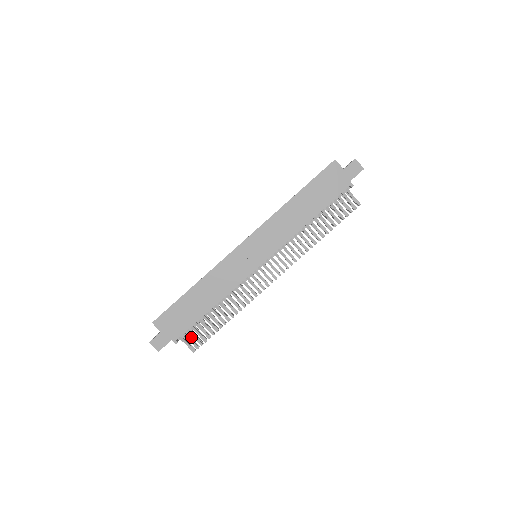
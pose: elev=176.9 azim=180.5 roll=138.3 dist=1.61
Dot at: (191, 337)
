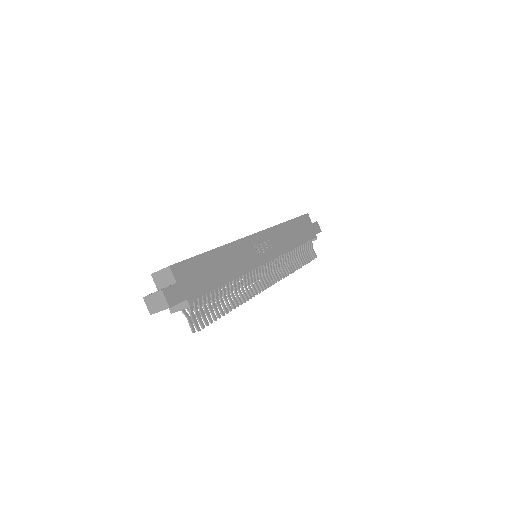
Dot at: occluded
